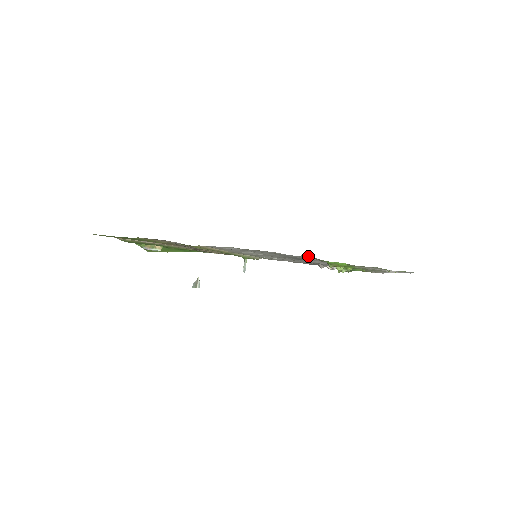
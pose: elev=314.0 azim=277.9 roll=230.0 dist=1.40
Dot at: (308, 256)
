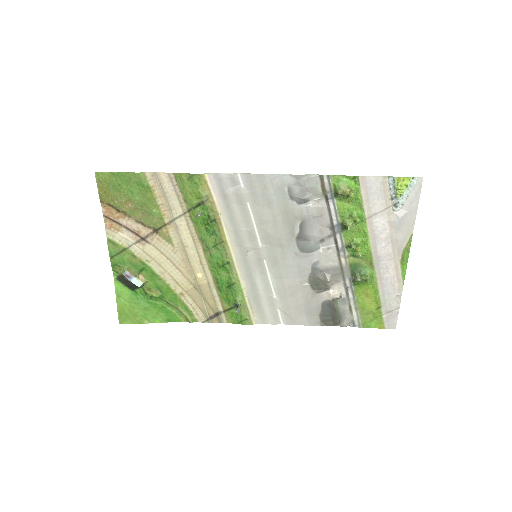
Dot at: (316, 175)
